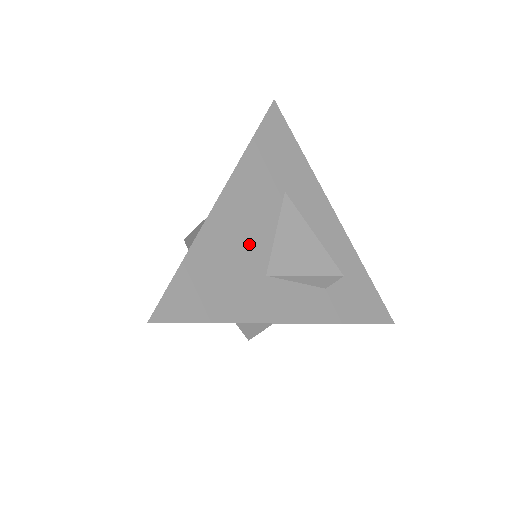
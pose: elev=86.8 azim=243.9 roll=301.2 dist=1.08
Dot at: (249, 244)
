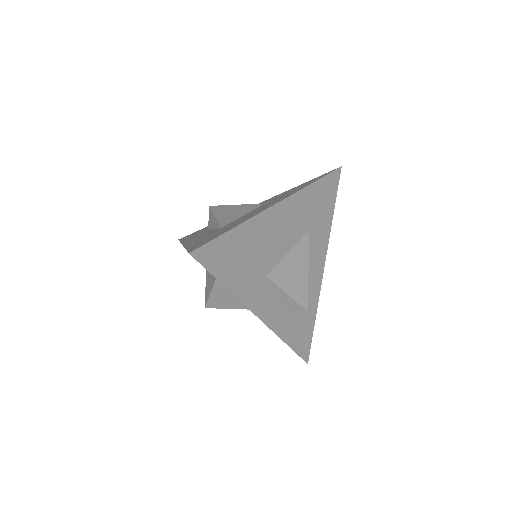
Dot at: (271, 248)
